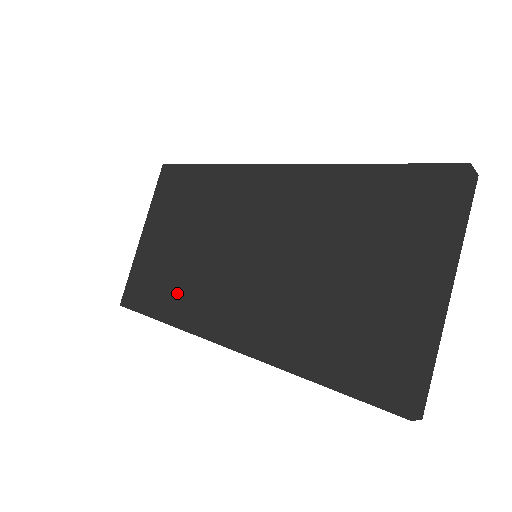
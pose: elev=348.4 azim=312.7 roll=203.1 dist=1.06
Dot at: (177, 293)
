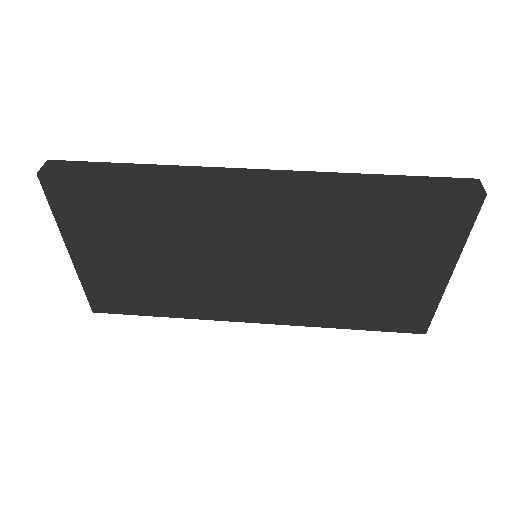
Dot at: (174, 298)
